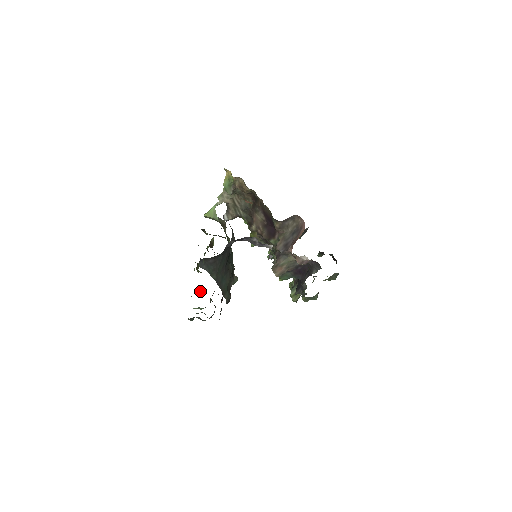
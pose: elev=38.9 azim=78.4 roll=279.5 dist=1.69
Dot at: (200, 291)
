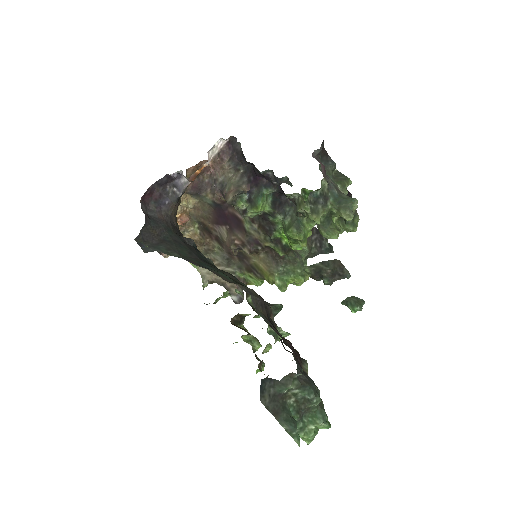
Dot at: occluded
